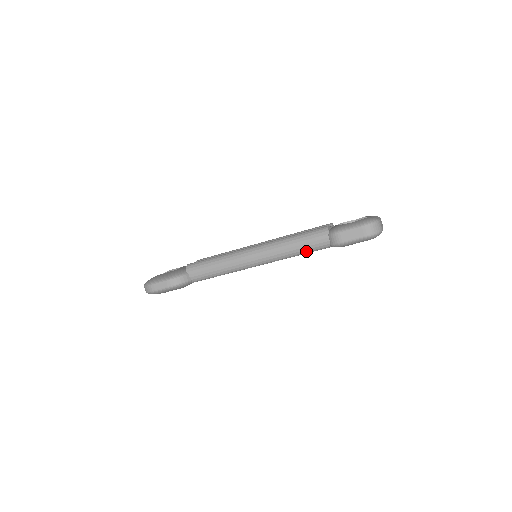
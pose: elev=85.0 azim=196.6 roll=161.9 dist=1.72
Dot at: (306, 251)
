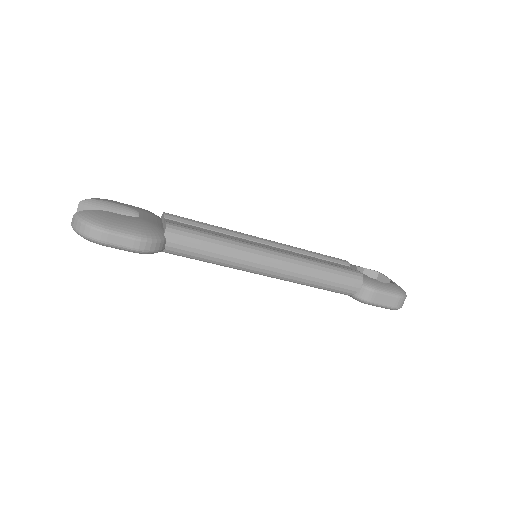
Dot at: (327, 288)
